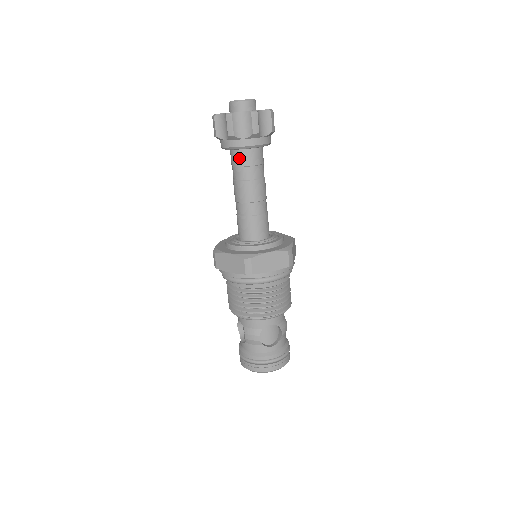
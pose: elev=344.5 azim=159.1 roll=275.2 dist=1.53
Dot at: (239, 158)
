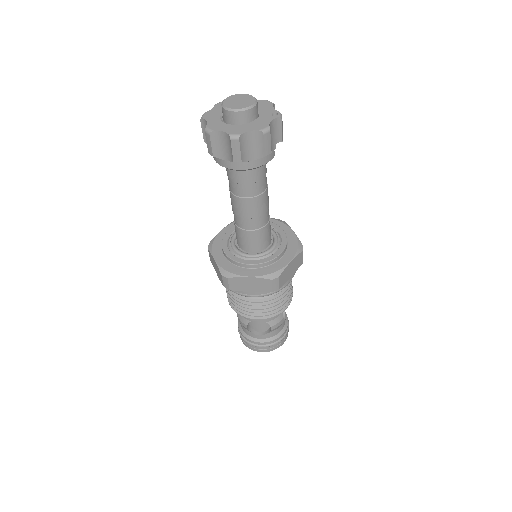
Dot at: (229, 171)
